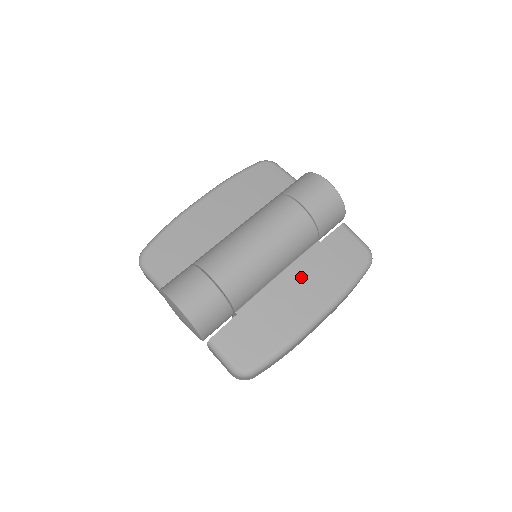
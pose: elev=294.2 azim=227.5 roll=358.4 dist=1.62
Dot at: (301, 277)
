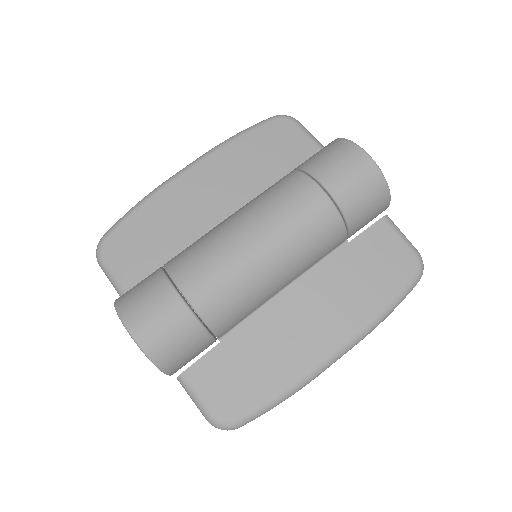
Dot at: (316, 293)
